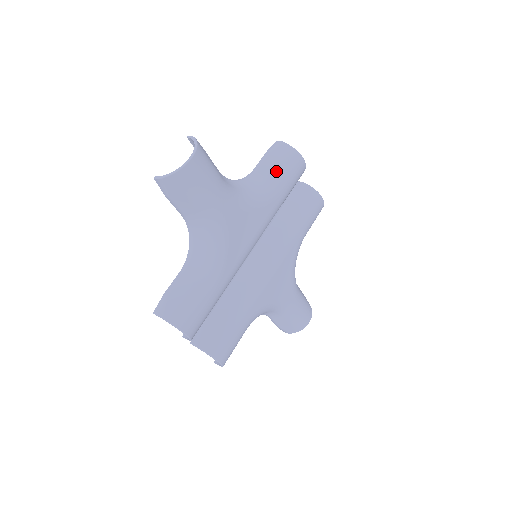
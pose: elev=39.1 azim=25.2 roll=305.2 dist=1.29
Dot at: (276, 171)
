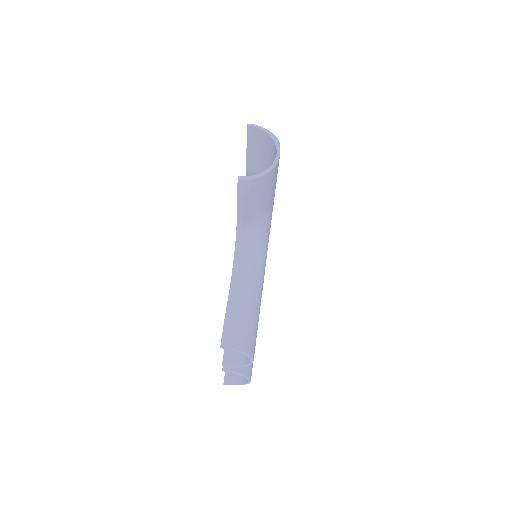
Dot at: occluded
